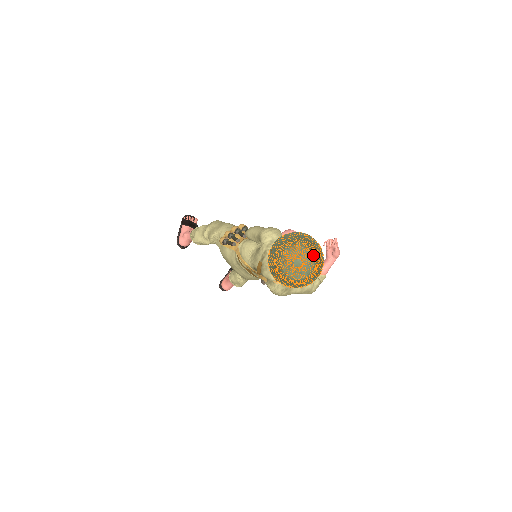
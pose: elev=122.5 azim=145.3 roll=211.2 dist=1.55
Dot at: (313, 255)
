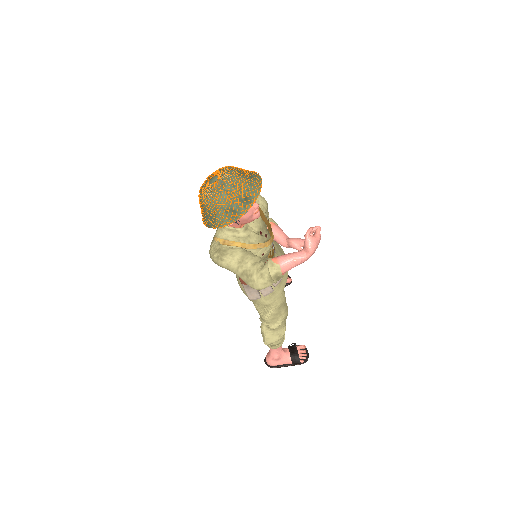
Dot at: (235, 178)
